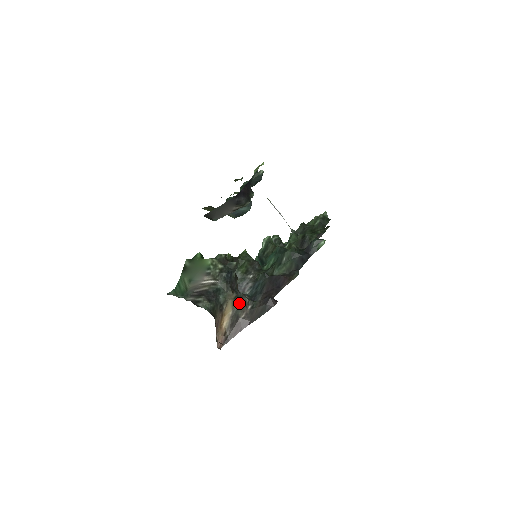
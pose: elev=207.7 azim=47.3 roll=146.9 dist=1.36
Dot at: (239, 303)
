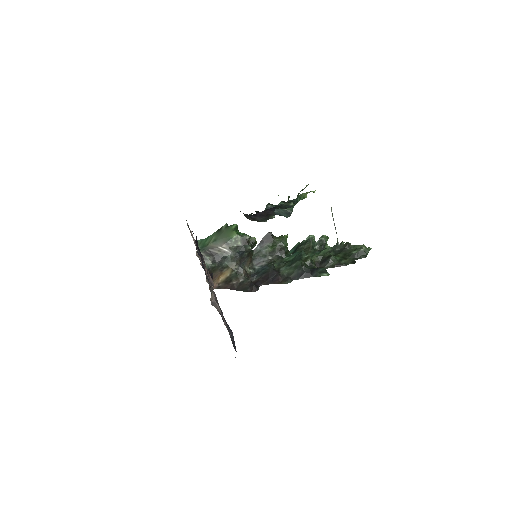
Dot at: (236, 273)
